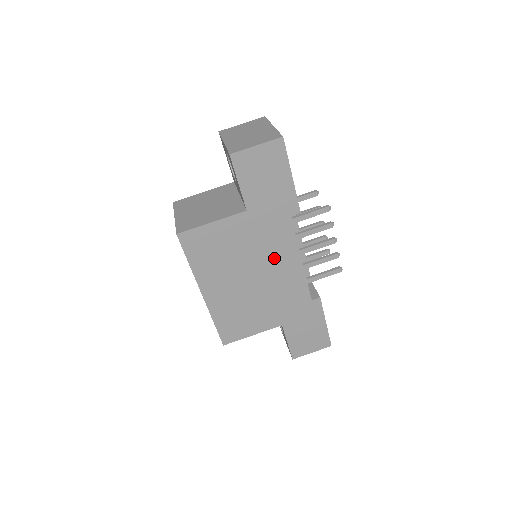
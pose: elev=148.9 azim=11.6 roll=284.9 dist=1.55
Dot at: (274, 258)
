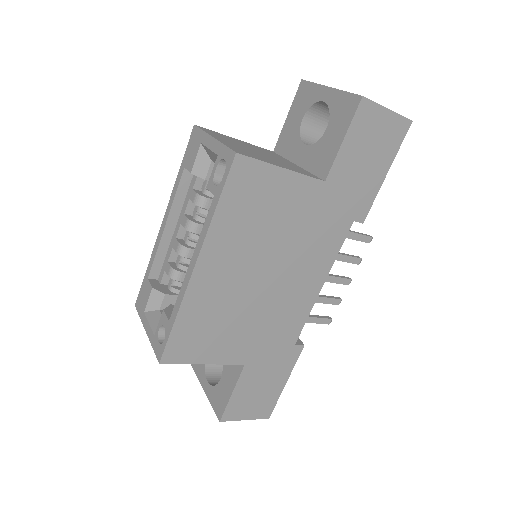
Dot at: (303, 264)
